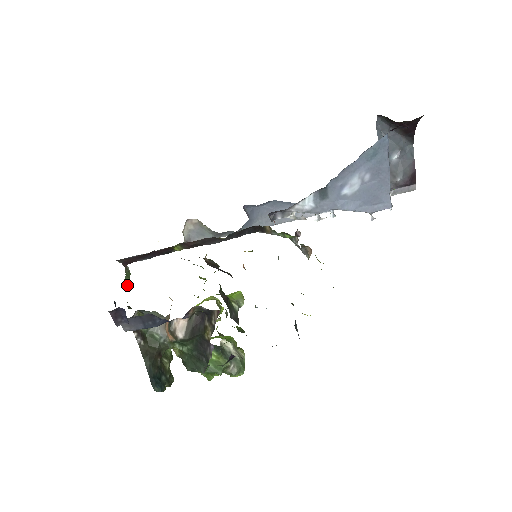
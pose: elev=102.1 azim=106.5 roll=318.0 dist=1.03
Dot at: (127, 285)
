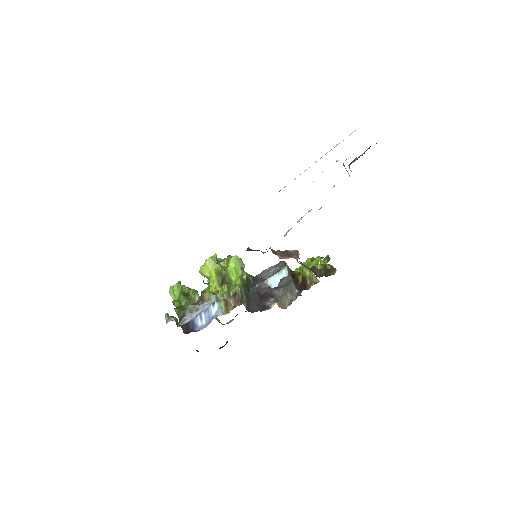
Dot at: occluded
